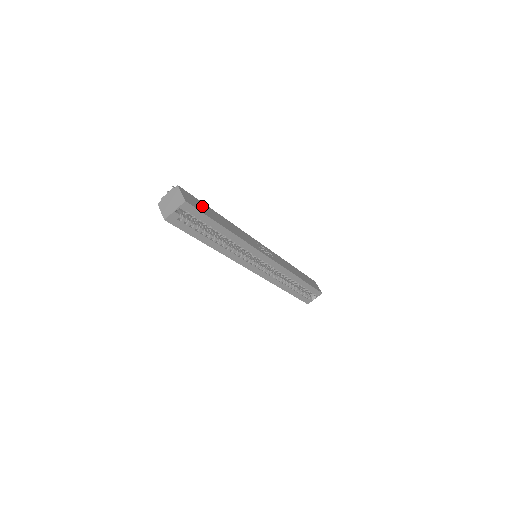
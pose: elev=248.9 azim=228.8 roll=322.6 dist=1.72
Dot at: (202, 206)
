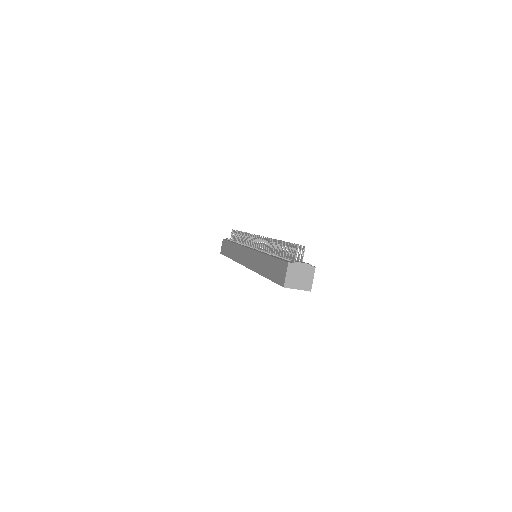
Dot at: occluded
